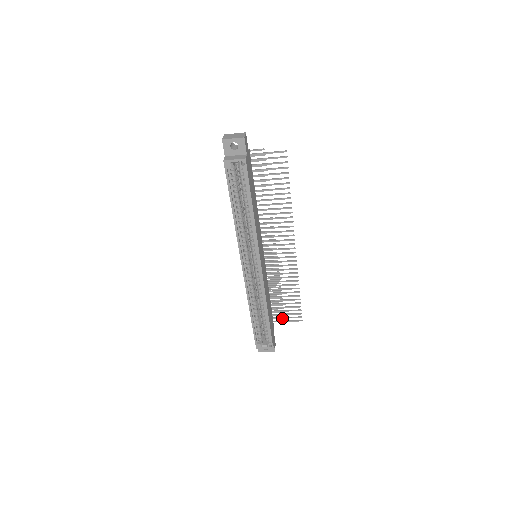
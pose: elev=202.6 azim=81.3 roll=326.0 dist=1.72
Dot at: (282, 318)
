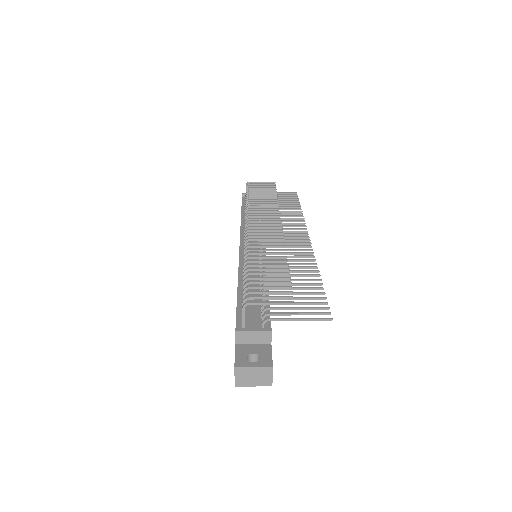
Dot at: occluded
